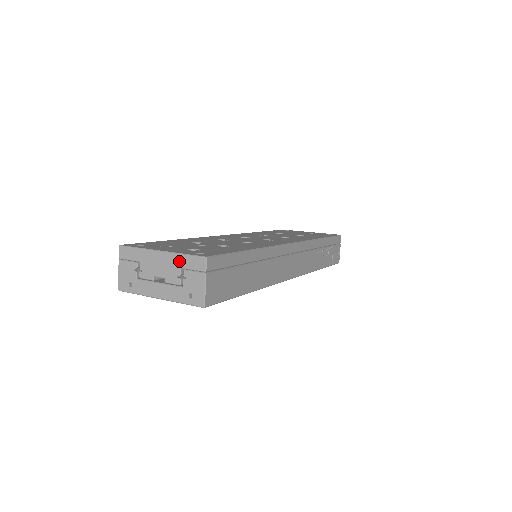
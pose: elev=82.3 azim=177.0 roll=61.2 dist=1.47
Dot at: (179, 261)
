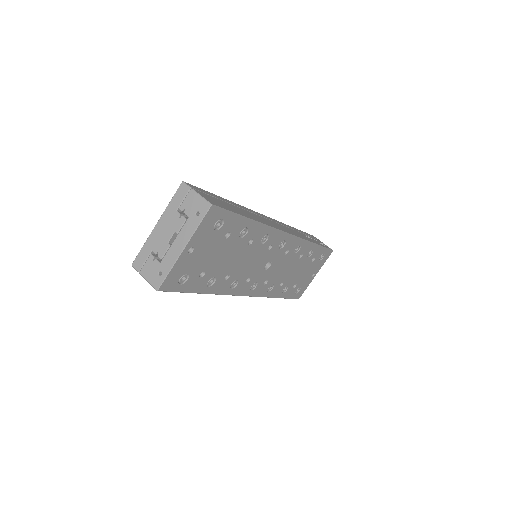
Dot at: (171, 209)
